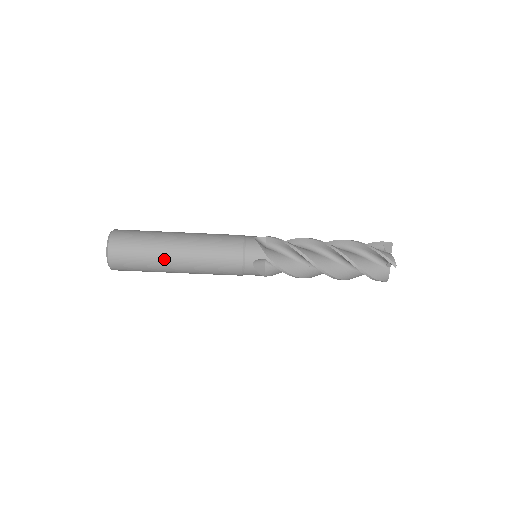
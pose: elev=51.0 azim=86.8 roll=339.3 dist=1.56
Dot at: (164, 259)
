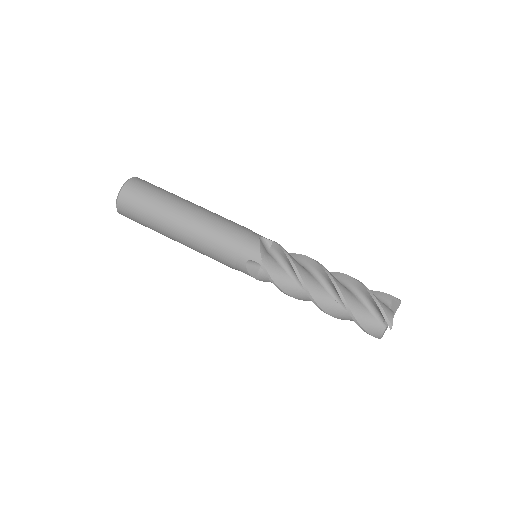
Dot at: (181, 199)
